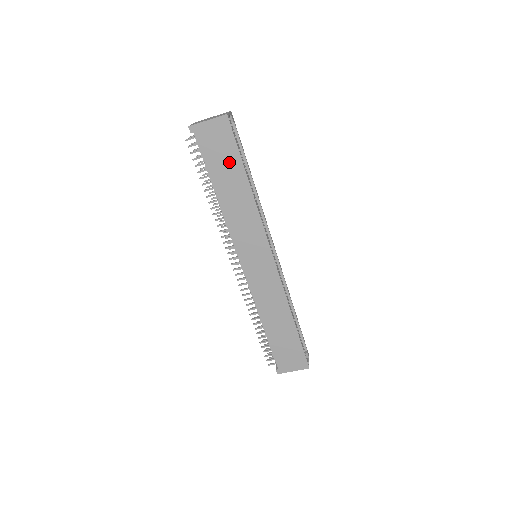
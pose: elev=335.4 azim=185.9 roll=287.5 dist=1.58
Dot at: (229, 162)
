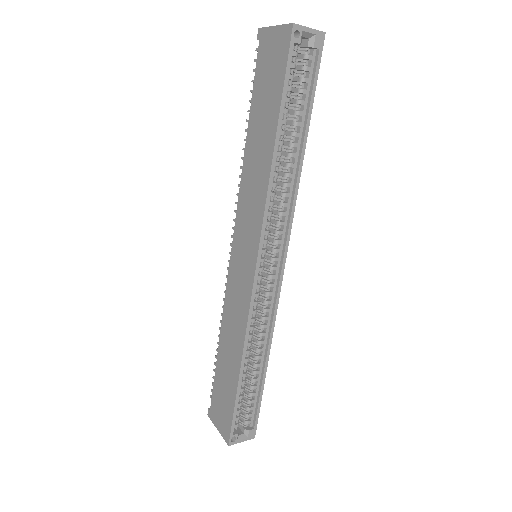
Dot at: (270, 100)
